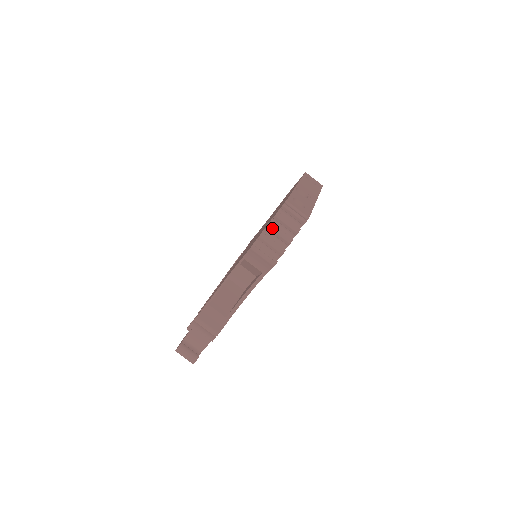
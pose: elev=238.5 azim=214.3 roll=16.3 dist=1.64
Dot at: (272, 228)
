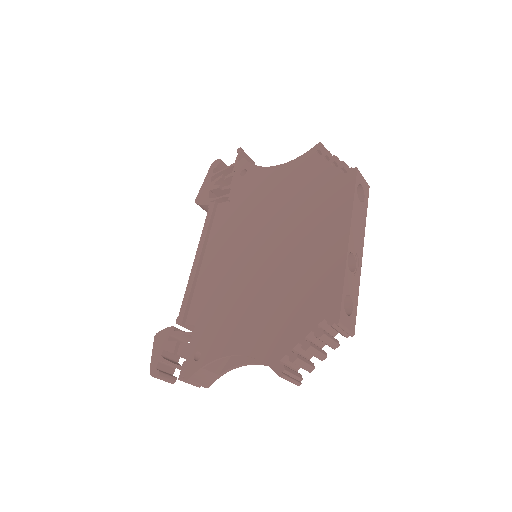
Dot at: (310, 351)
